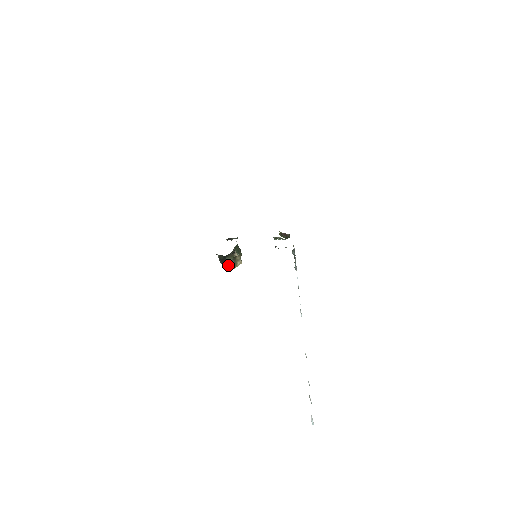
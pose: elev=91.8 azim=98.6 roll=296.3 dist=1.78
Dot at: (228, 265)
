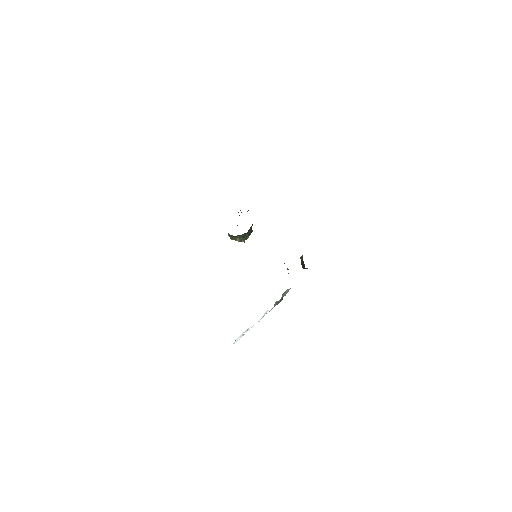
Dot at: (228, 234)
